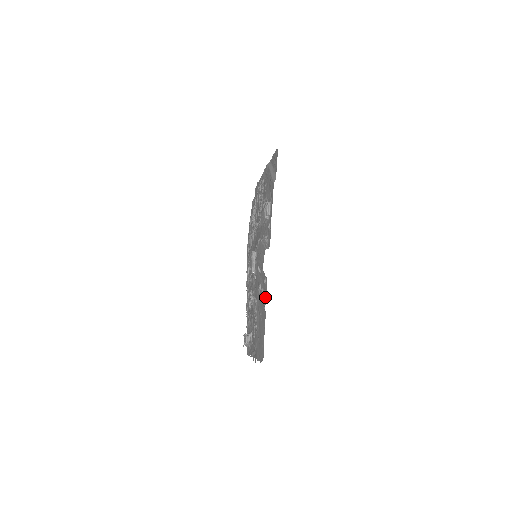
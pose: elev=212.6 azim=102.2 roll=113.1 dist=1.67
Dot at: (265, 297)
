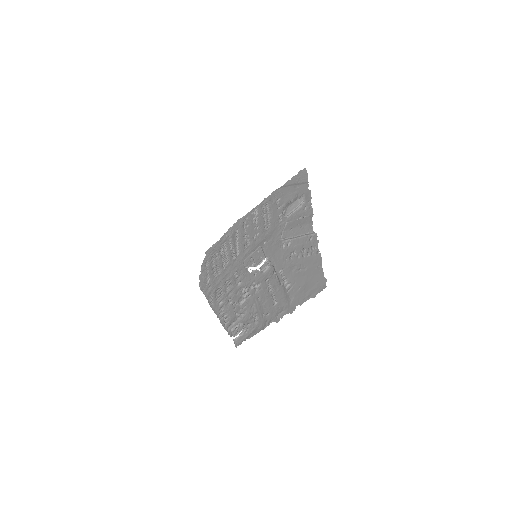
Dot at: (316, 246)
